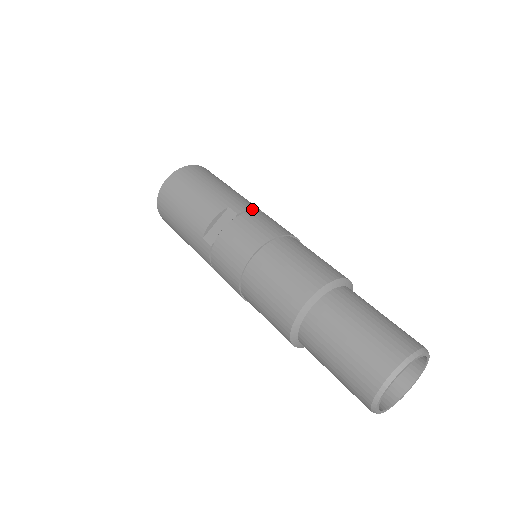
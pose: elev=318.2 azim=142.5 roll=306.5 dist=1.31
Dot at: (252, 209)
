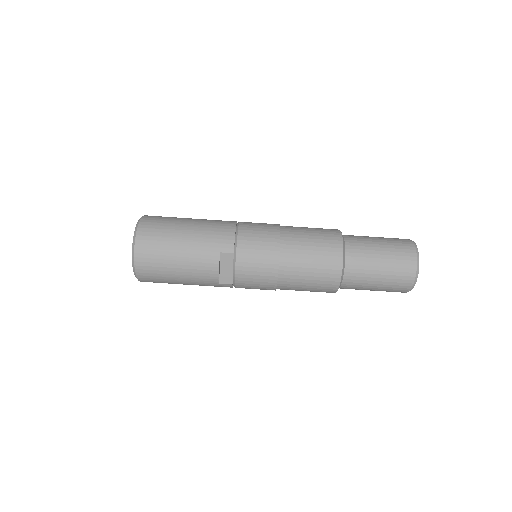
Dot at: (234, 237)
